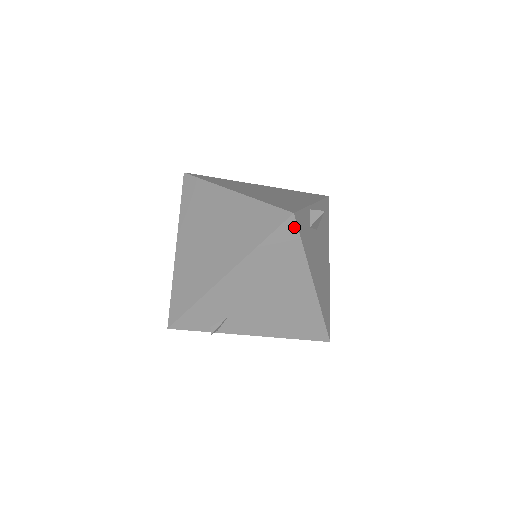
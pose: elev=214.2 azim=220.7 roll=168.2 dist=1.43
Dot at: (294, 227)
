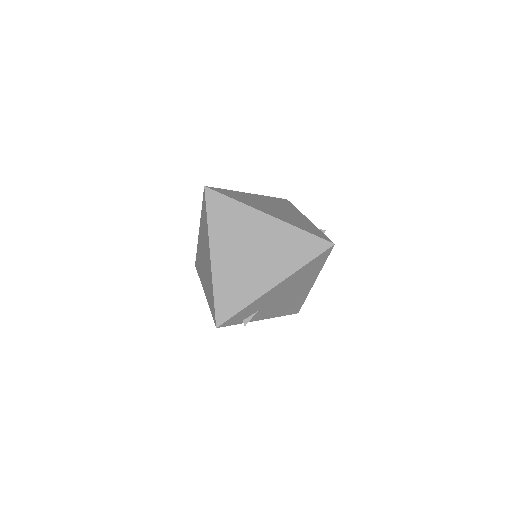
Dot at: (329, 252)
